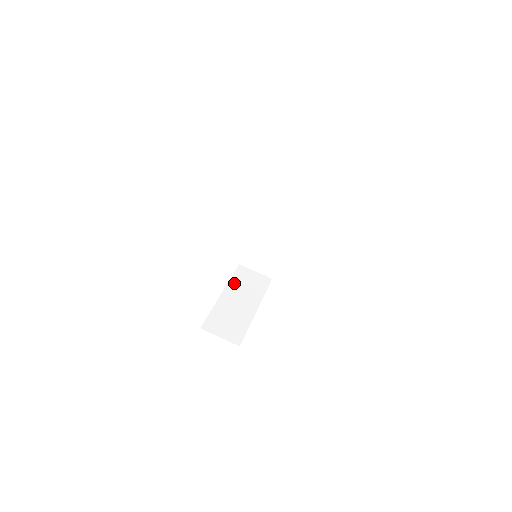
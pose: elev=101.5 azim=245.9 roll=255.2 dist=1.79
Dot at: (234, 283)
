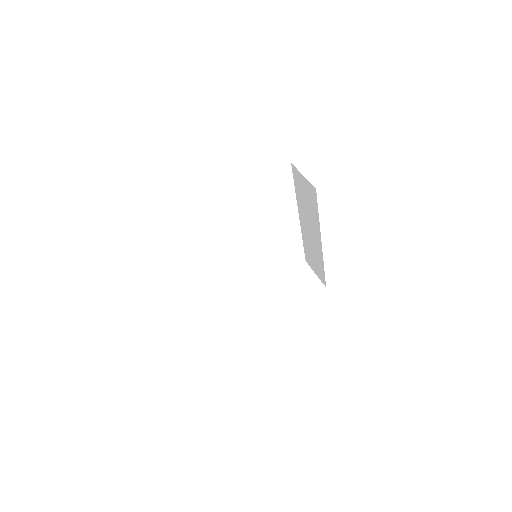
Dot at: (280, 278)
